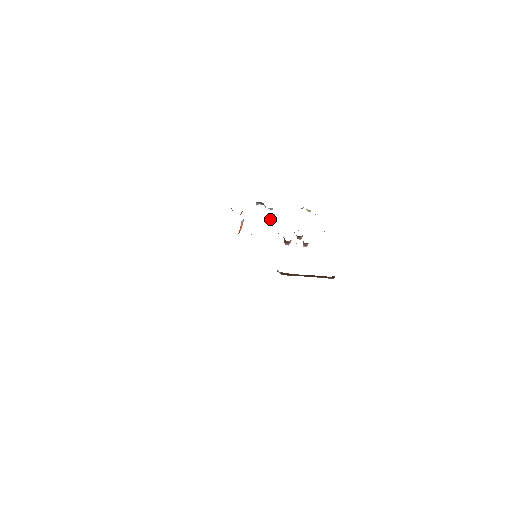
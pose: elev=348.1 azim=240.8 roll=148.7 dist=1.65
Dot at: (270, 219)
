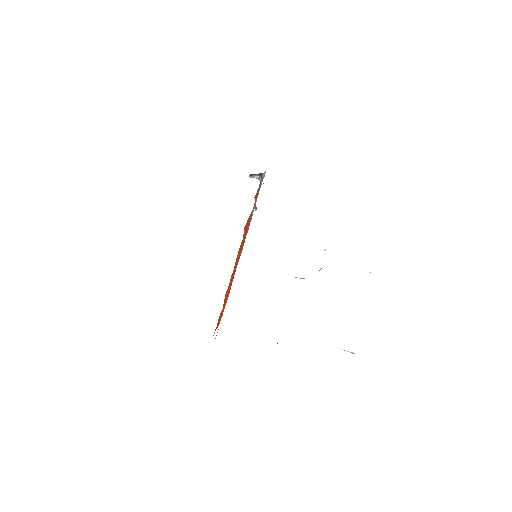
Dot at: occluded
